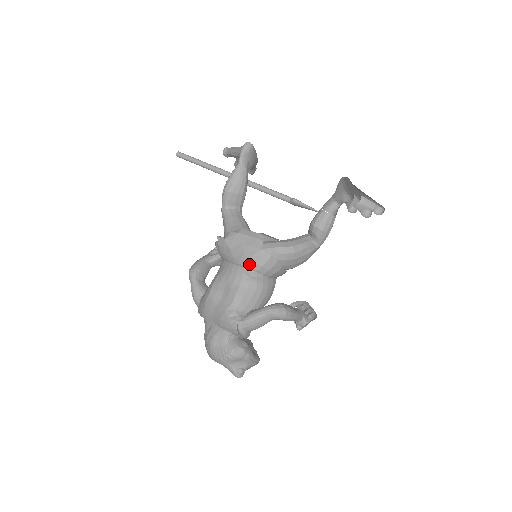
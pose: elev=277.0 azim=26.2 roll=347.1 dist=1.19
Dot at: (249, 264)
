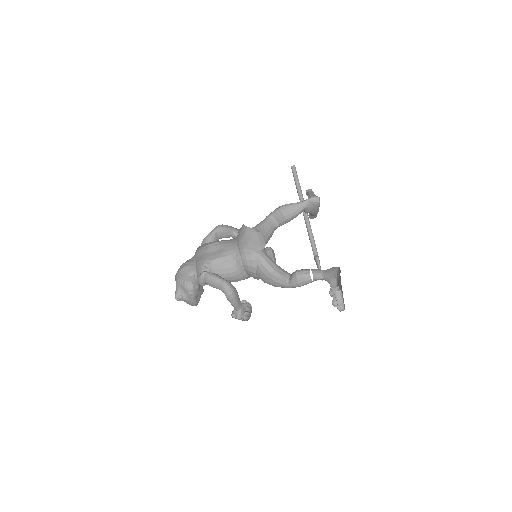
Dot at: (243, 251)
